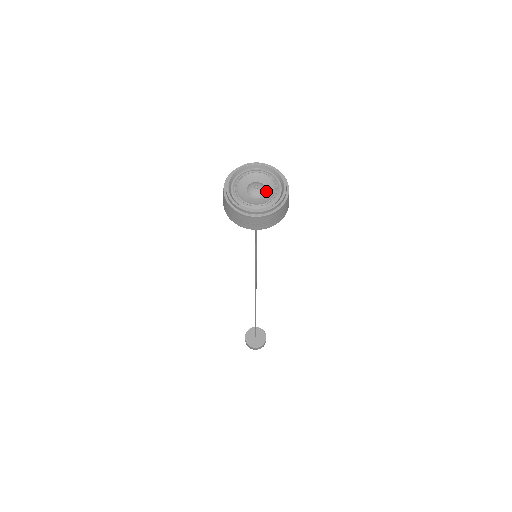
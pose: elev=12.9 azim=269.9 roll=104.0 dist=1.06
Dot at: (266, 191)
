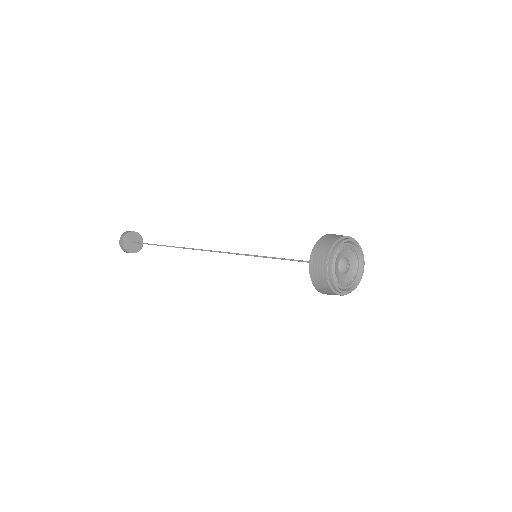
Dot at: (349, 269)
